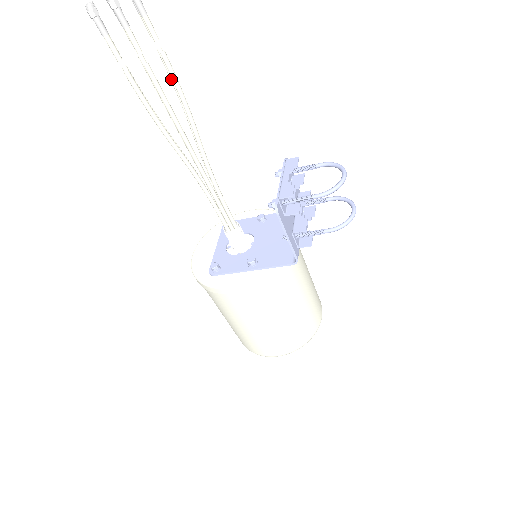
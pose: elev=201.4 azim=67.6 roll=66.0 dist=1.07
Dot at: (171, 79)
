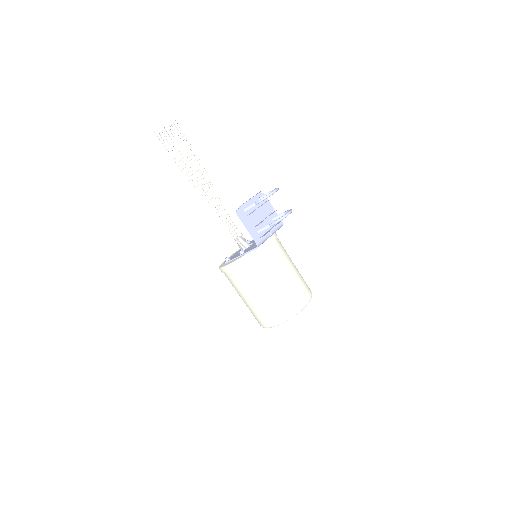
Dot at: (196, 158)
